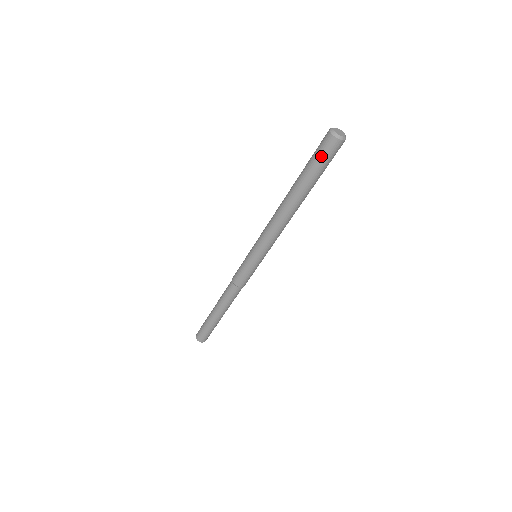
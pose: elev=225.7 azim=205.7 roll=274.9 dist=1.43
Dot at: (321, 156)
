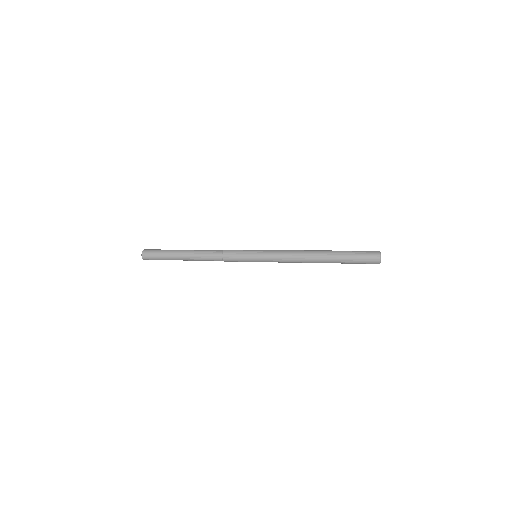
Dot at: (362, 257)
